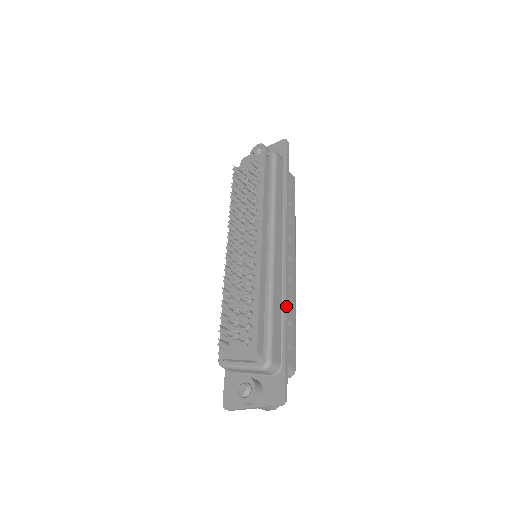
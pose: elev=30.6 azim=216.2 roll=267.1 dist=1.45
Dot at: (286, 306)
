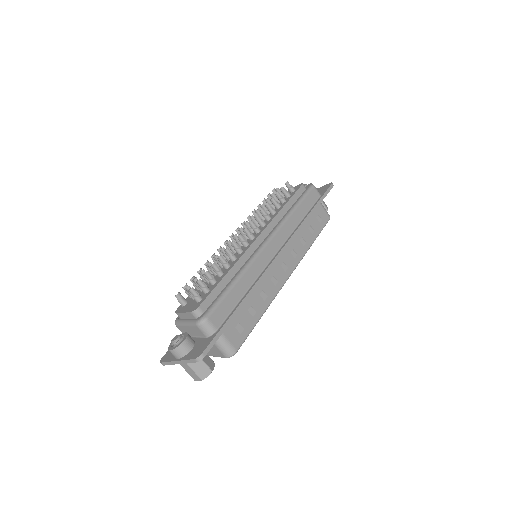
Dot at: (251, 290)
